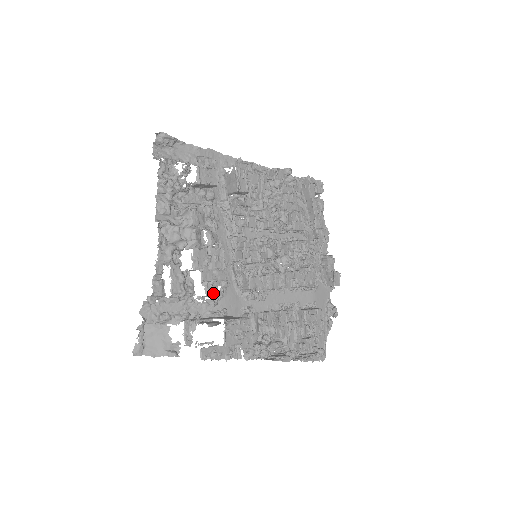
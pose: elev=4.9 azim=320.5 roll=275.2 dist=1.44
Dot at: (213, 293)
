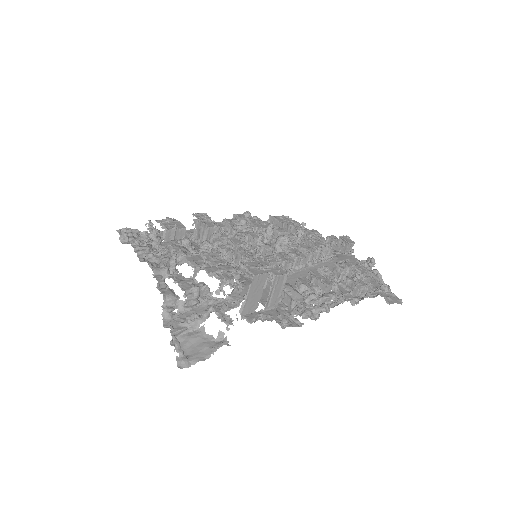
Dot at: (227, 279)
